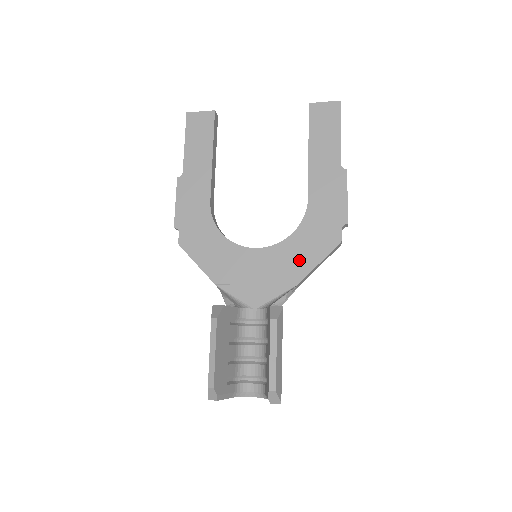
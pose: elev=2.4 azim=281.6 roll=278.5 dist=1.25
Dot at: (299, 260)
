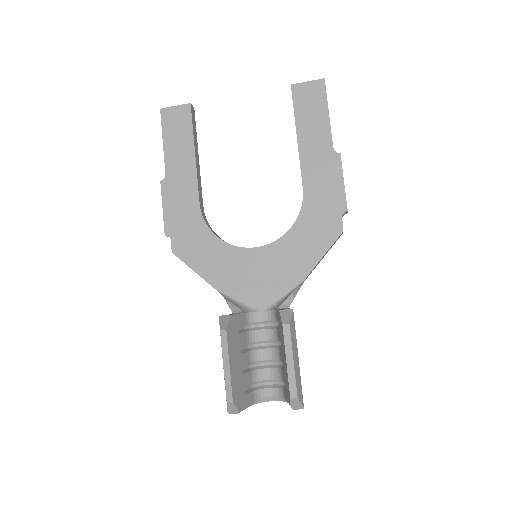
Dot at: (302, 255)
